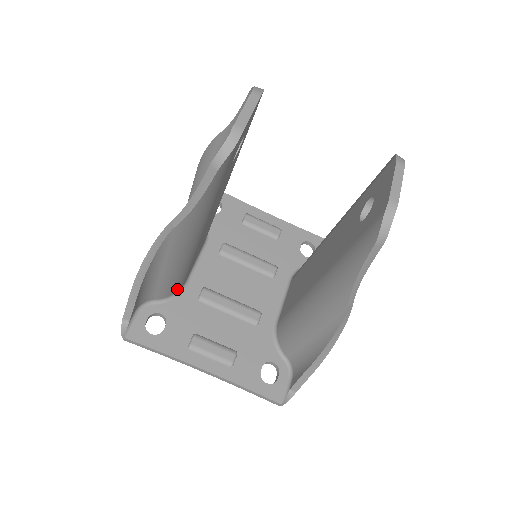
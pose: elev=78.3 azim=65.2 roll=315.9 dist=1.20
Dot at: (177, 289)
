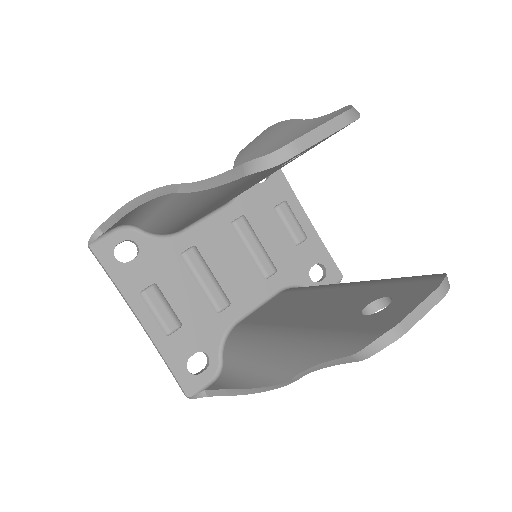
Dot at: (167, 233)
